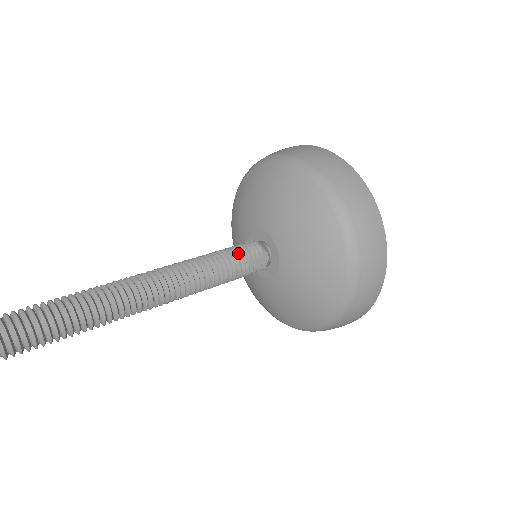
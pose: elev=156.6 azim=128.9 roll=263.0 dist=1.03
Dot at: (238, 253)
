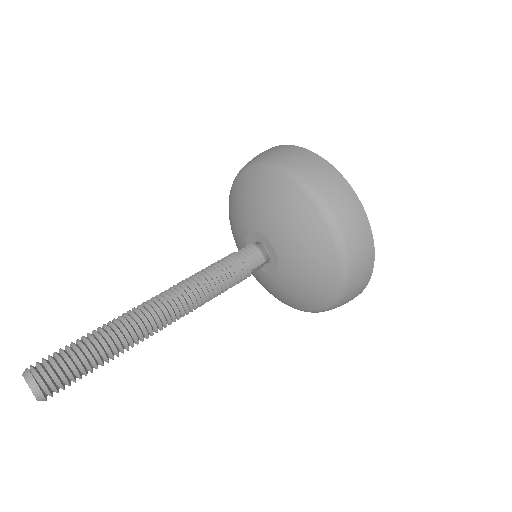
Dot at: (245, 269)
